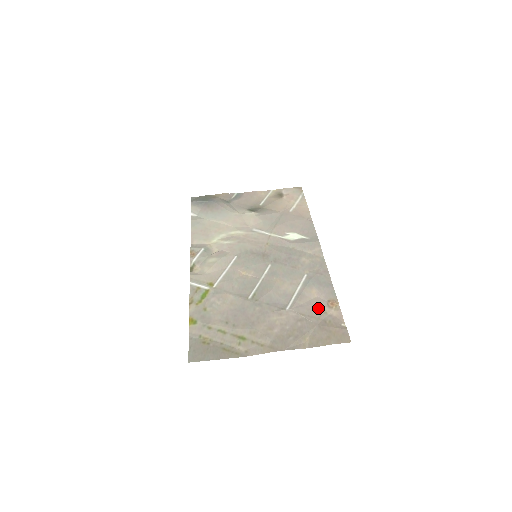
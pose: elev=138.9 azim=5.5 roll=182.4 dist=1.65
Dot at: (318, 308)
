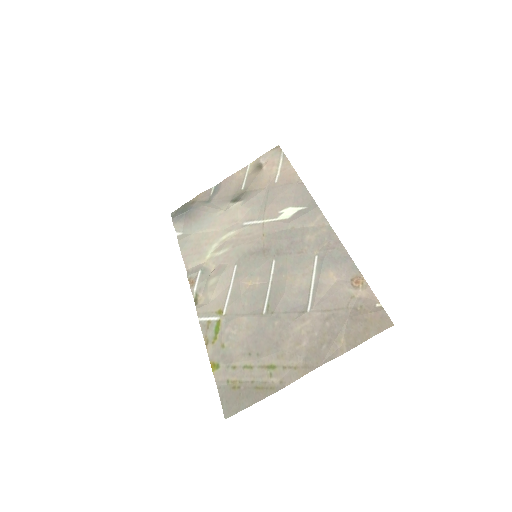
Dot at: (342, 295)
